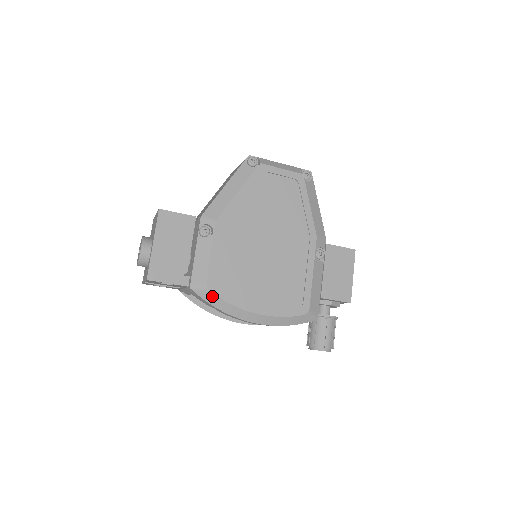
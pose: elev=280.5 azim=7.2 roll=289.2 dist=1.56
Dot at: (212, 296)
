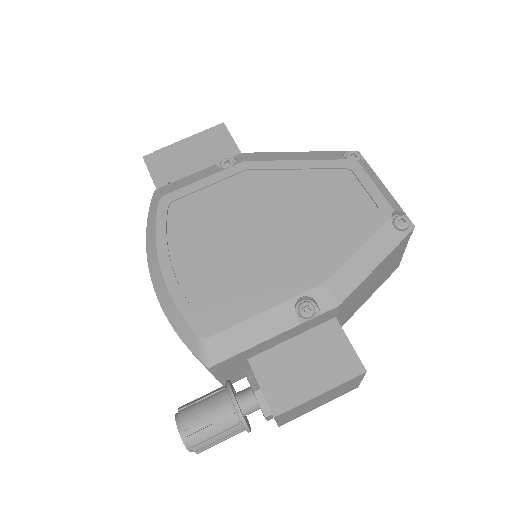
Dot at: (155, 211)
